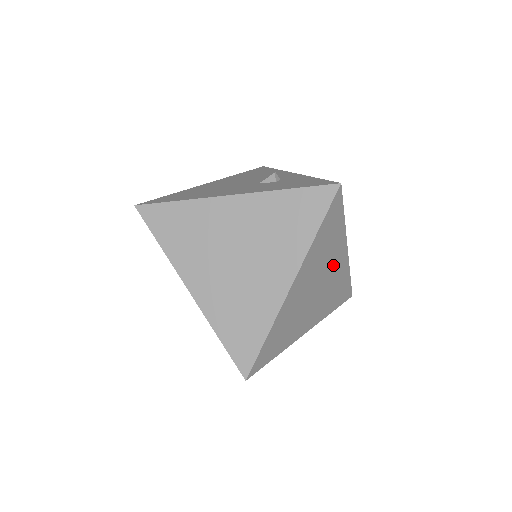
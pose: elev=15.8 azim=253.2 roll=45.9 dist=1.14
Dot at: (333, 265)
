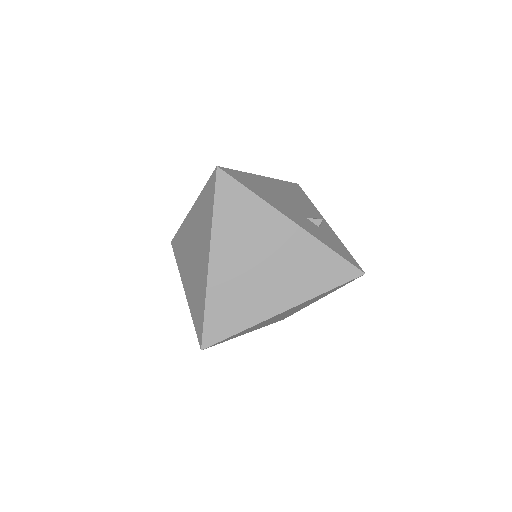
Dot at: (304, 305)
